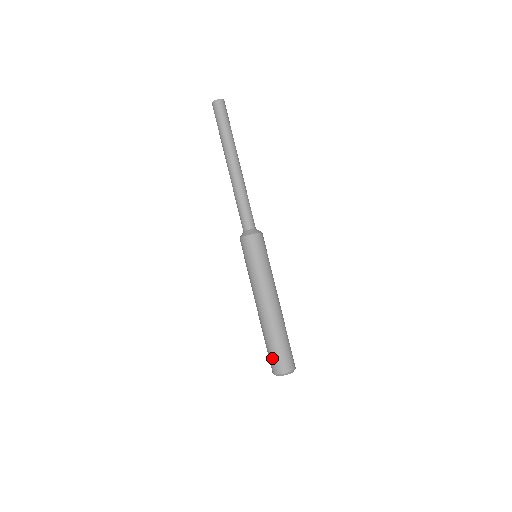
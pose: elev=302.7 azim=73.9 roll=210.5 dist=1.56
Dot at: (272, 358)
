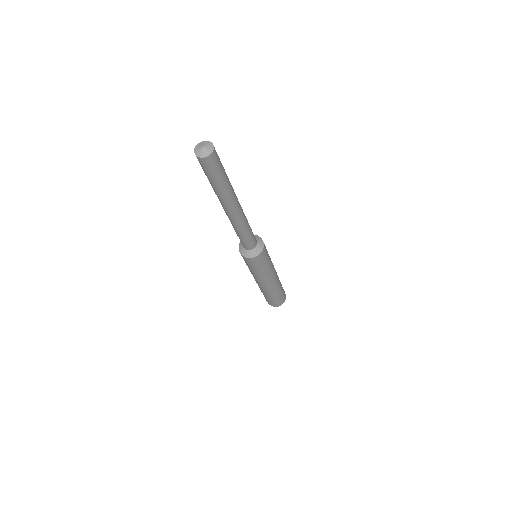
Dot at: (272, 303)
